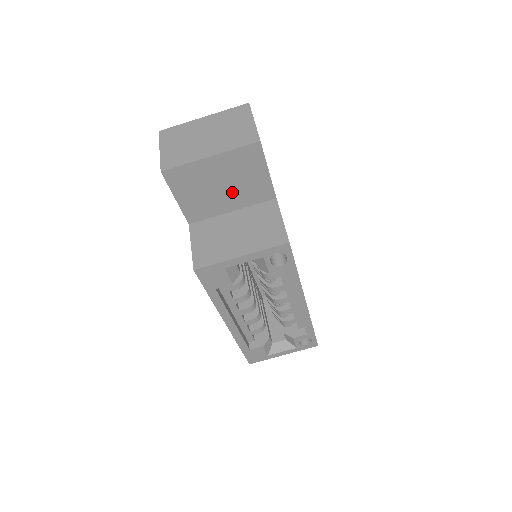
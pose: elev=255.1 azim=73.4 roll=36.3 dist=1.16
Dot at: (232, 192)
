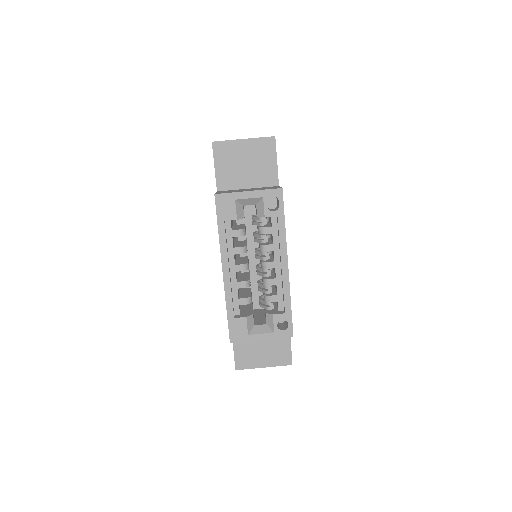
Dot at: (251, 172)
